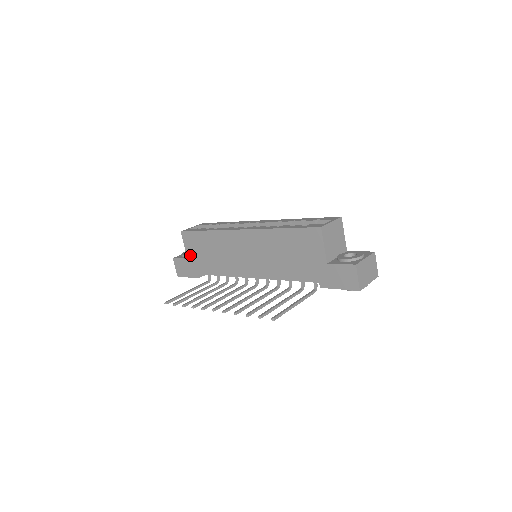
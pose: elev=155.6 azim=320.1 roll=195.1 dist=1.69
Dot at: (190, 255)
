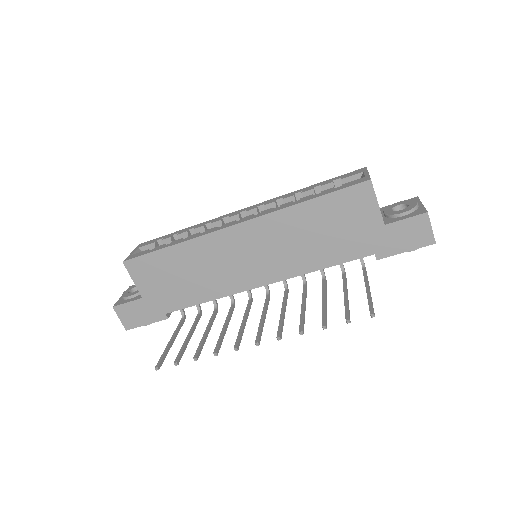
Dot at: (146, 291)
